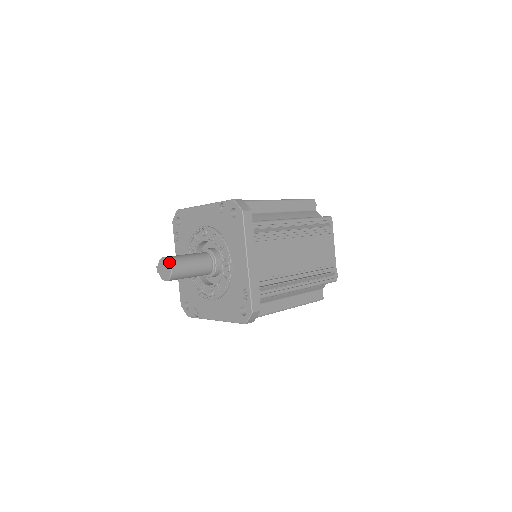
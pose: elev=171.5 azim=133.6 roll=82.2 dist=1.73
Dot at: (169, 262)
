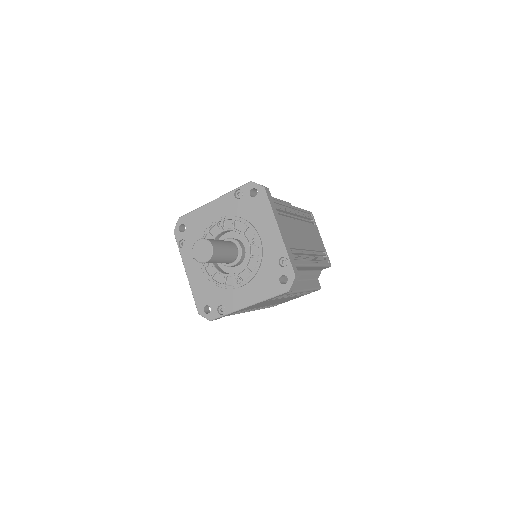
Dot at: (208, 240)
